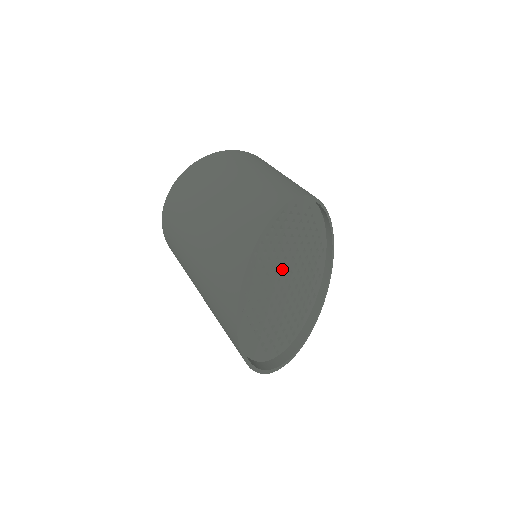
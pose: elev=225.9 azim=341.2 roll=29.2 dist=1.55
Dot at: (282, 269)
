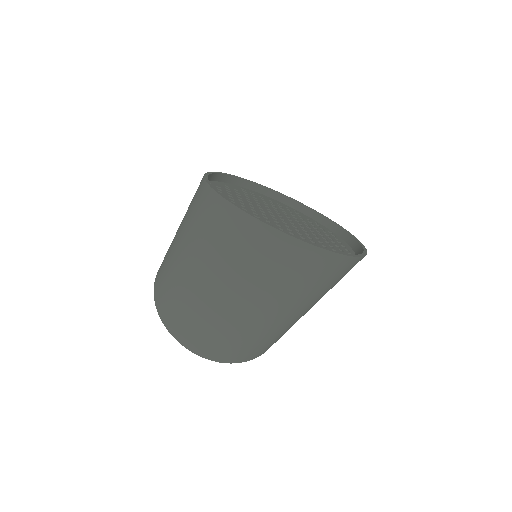
Dot at: (267, 214)
